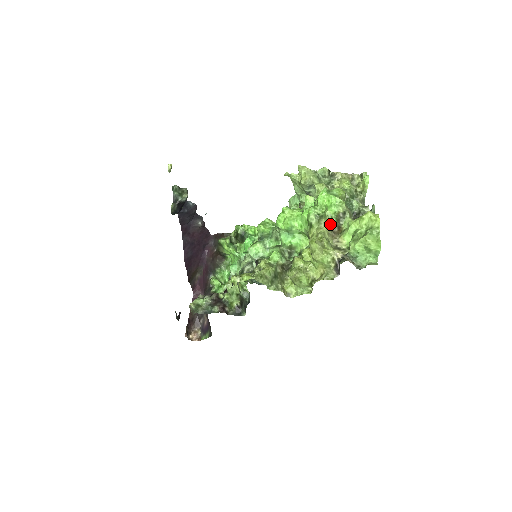
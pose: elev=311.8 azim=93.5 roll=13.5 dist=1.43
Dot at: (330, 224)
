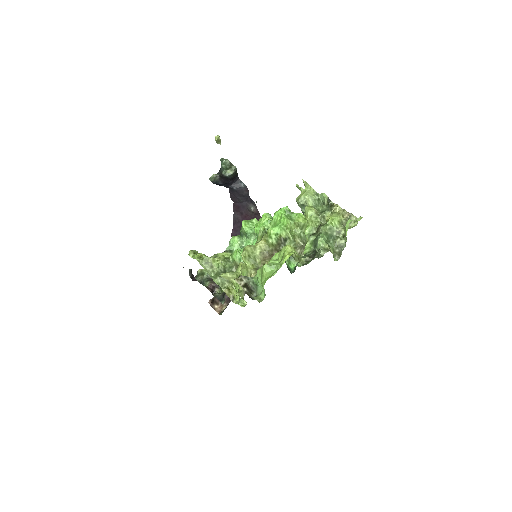
Dot at: (269, 244)
